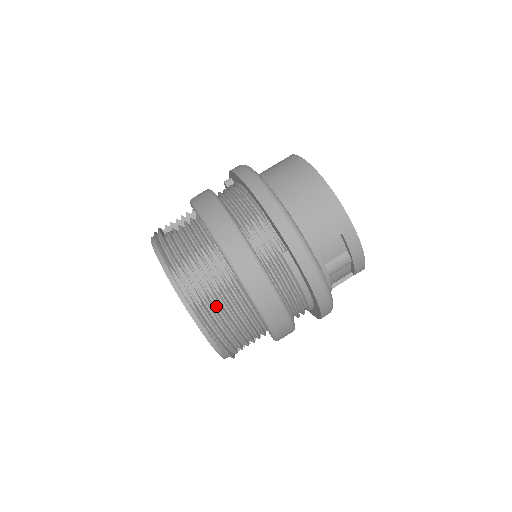
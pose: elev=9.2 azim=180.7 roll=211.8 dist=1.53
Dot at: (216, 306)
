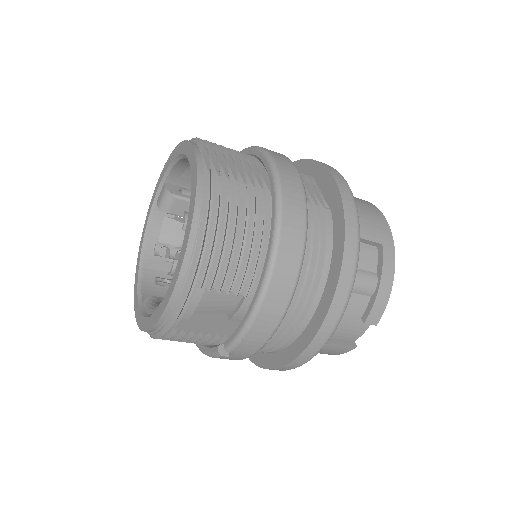
Dot at: (231, 193)
